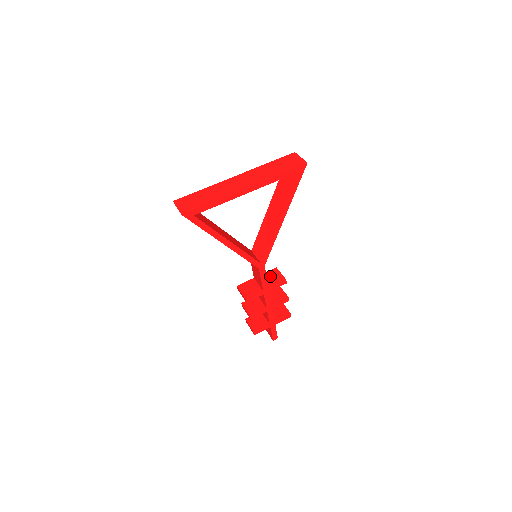
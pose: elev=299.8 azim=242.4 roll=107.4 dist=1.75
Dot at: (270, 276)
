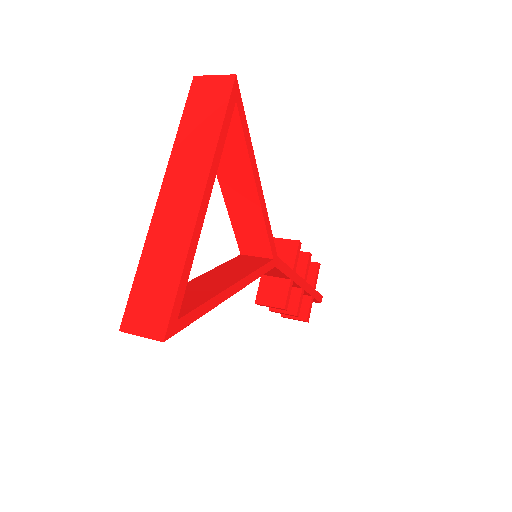
Dot at: occluded
